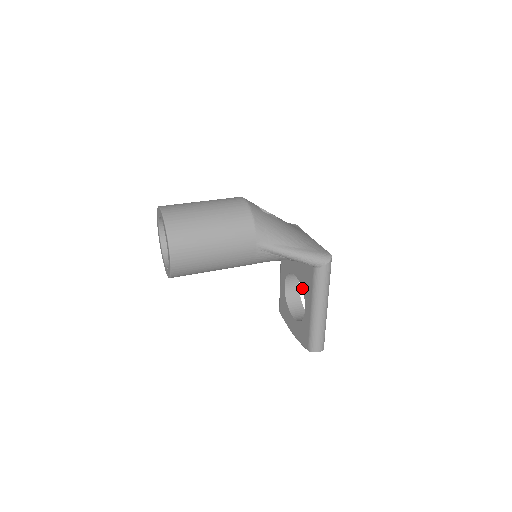
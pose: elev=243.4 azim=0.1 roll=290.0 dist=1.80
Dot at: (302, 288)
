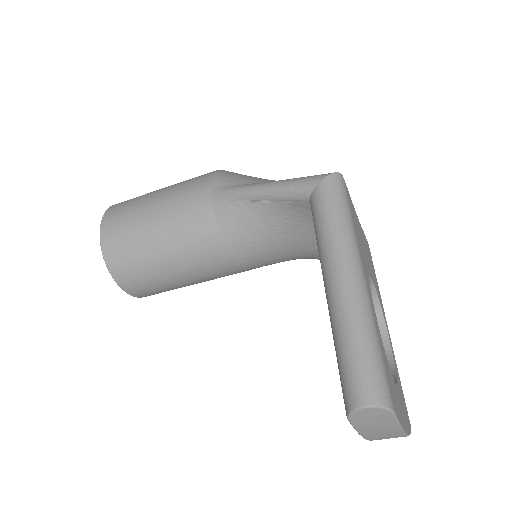
Dot at: occluded
